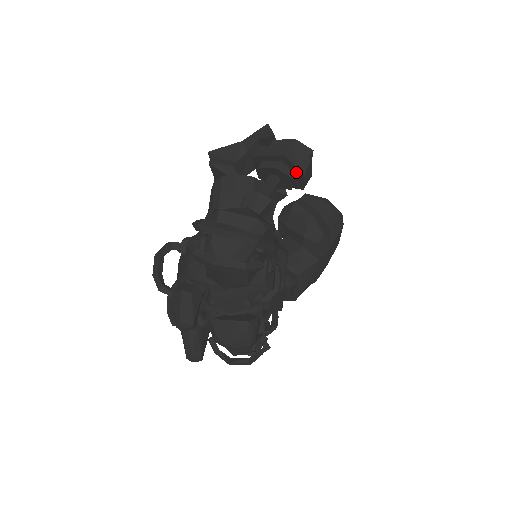
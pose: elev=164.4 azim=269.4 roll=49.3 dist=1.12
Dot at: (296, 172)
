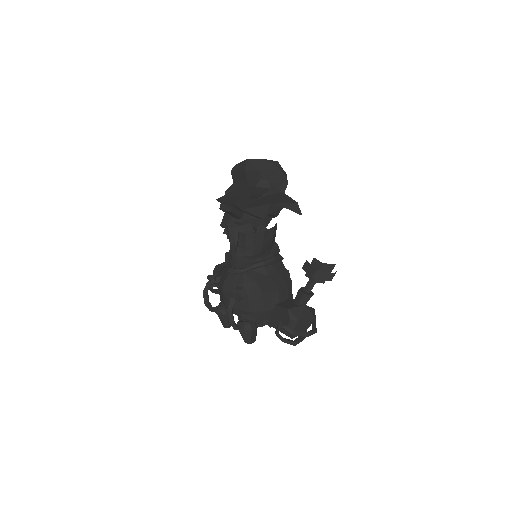
Dot at: occluded
